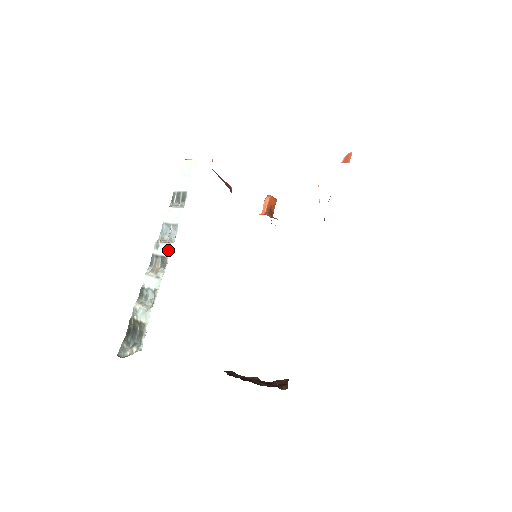
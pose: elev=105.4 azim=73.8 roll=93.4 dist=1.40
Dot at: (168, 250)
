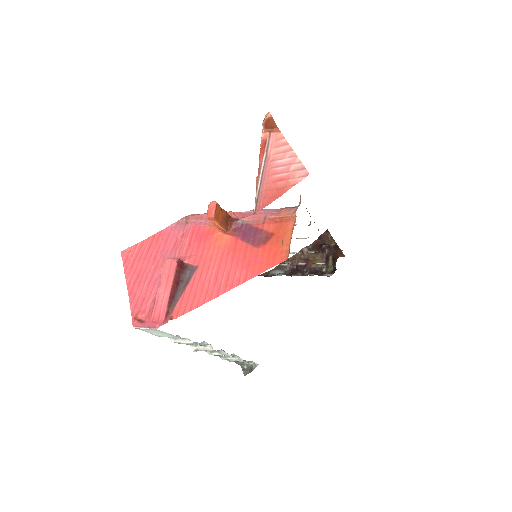
Dot at: occluded
